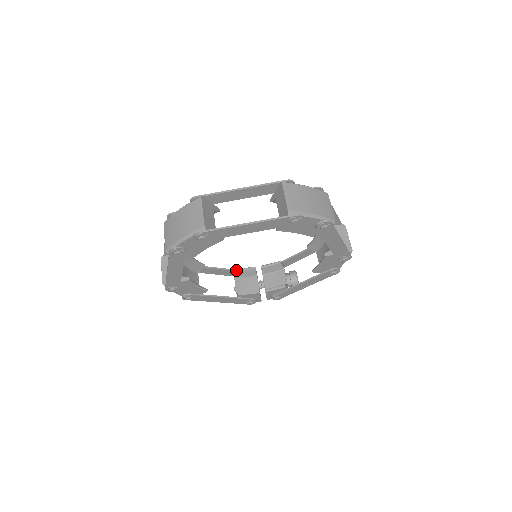
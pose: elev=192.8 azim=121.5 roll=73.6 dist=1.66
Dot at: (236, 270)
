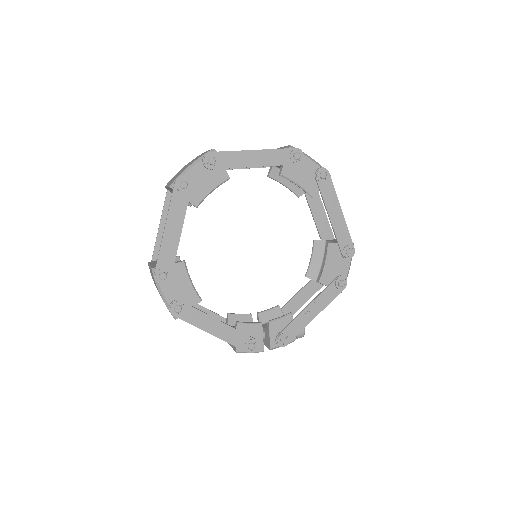
Dot at: (229, 313)
